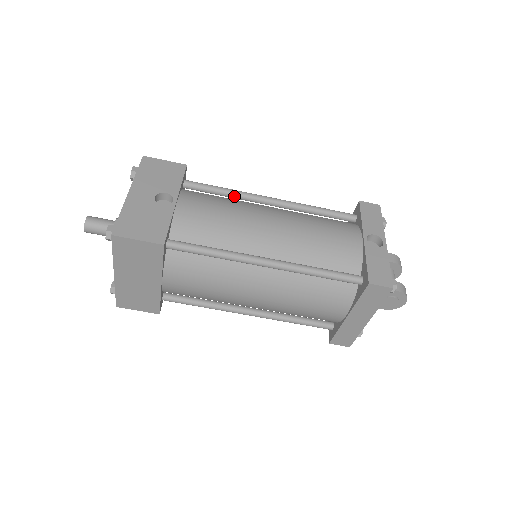
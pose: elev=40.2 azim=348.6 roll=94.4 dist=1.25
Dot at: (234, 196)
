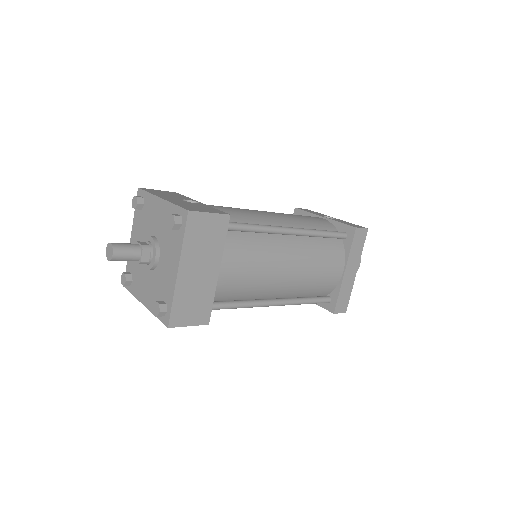
Dot at: occluded
